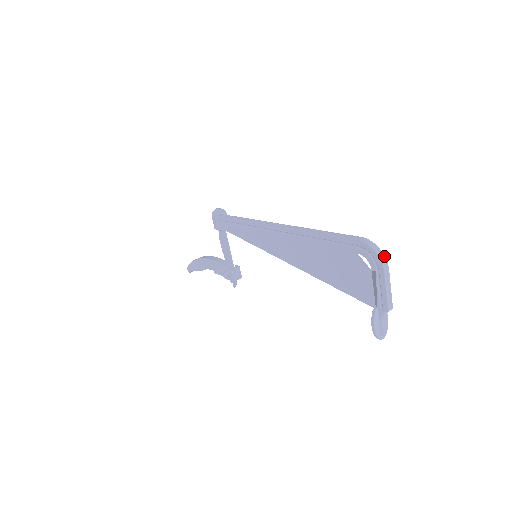
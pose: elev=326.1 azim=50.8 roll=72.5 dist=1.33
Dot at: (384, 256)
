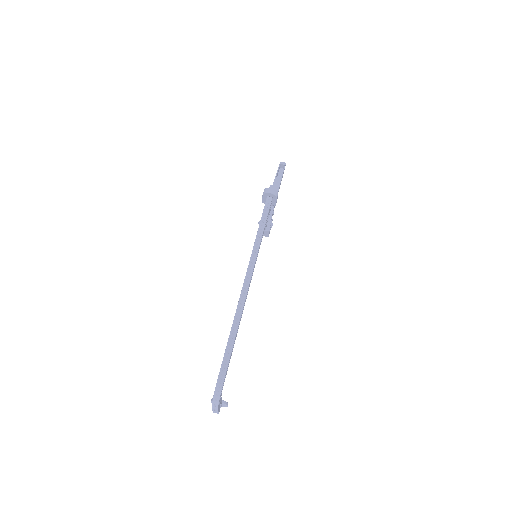
Dot at: (217, 405)
